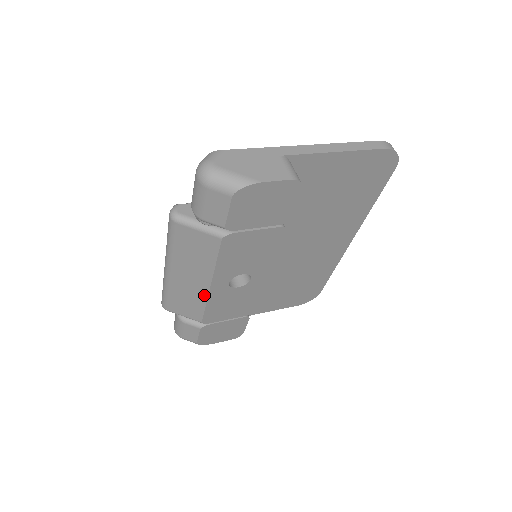
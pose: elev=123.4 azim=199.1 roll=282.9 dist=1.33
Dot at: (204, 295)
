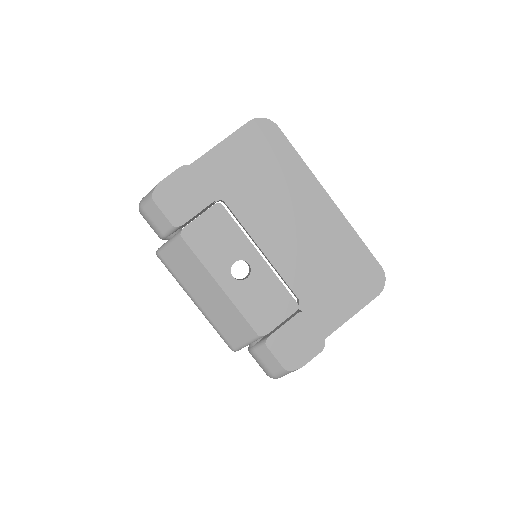
Dot at: (228, 301)
